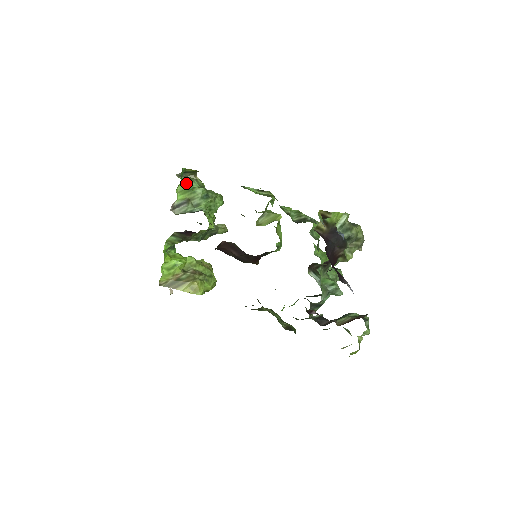
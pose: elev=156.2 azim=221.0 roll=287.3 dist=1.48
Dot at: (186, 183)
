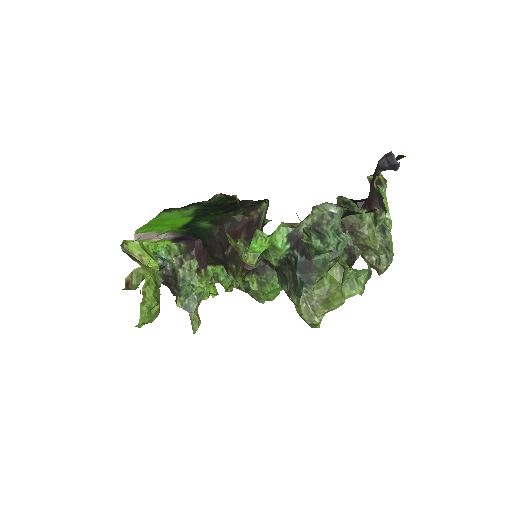
Dot at: occluded
